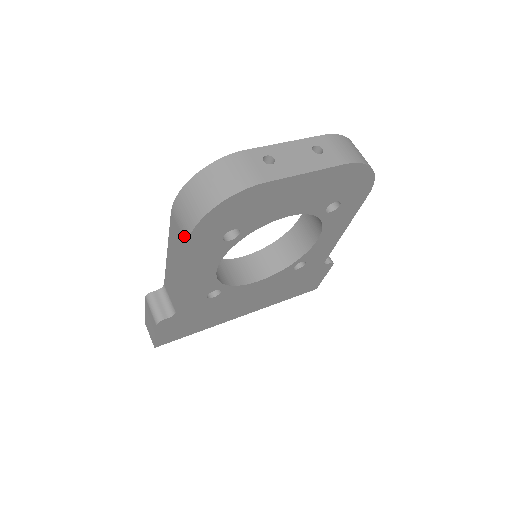
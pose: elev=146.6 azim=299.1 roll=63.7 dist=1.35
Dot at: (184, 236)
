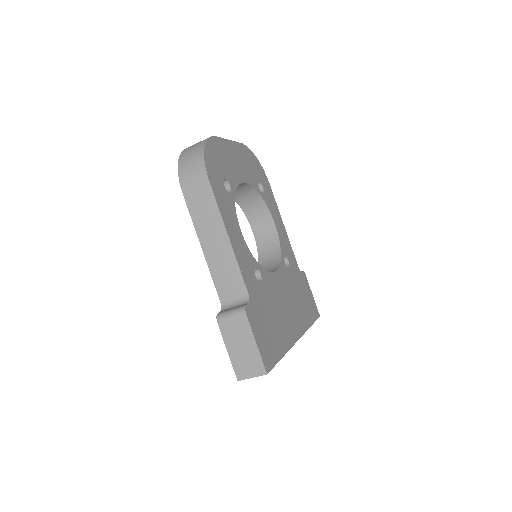
Dot at: (203, 180)
